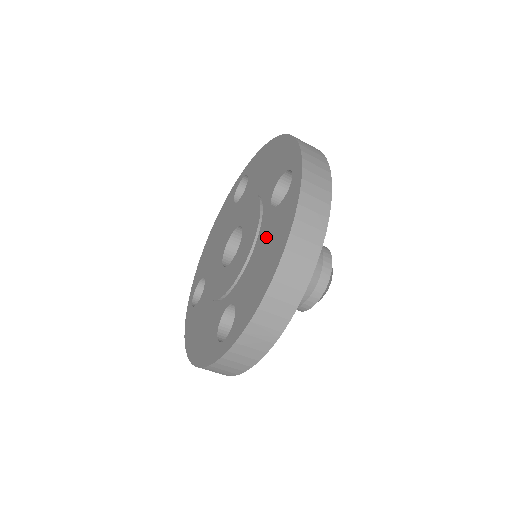
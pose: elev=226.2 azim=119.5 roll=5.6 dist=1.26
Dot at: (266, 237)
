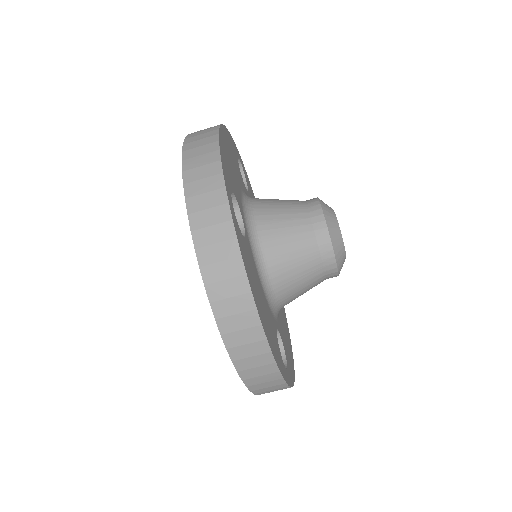
Dot at: occluded
